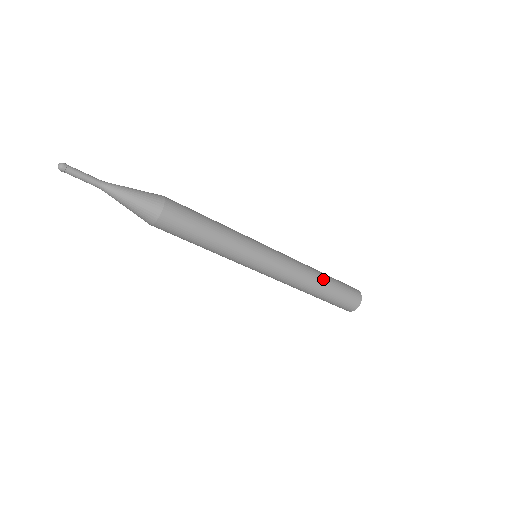
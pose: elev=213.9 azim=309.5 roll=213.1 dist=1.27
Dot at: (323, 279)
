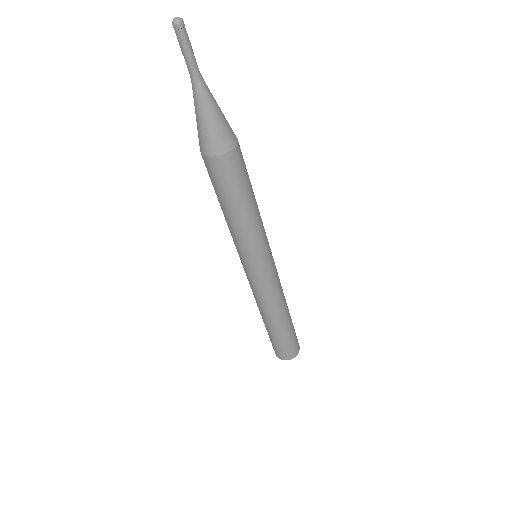
Dot at: occluded
